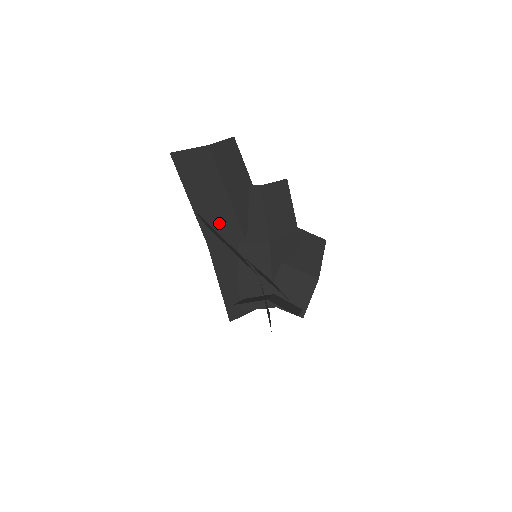
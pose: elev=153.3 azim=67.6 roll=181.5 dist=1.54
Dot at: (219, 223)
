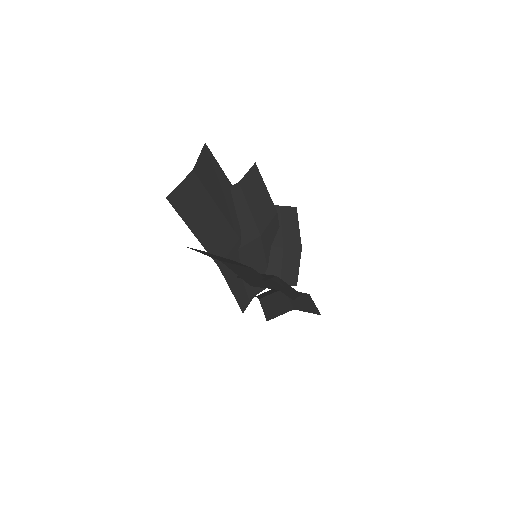
Dot at: (221, 242)
